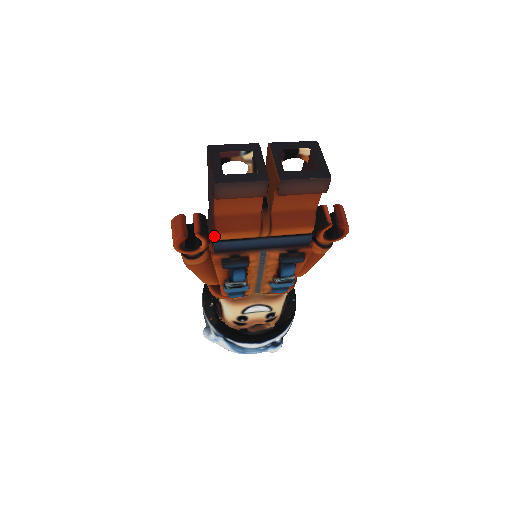
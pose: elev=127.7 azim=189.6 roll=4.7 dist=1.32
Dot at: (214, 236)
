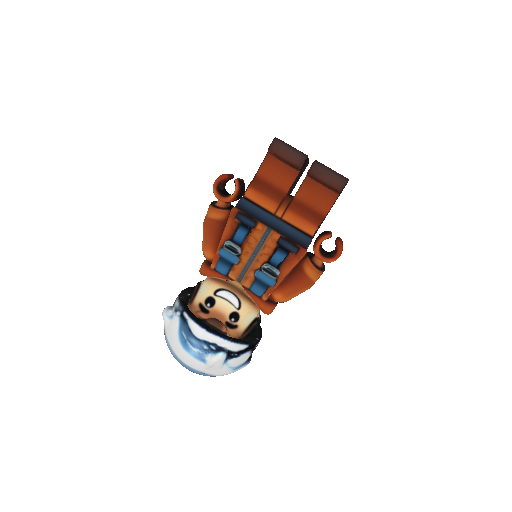
Dot at: (246, 190)
